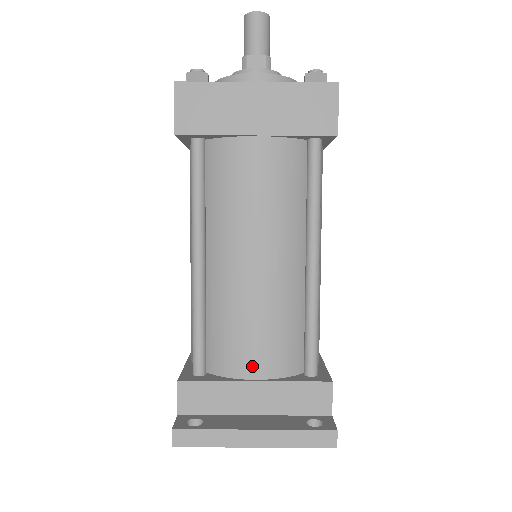
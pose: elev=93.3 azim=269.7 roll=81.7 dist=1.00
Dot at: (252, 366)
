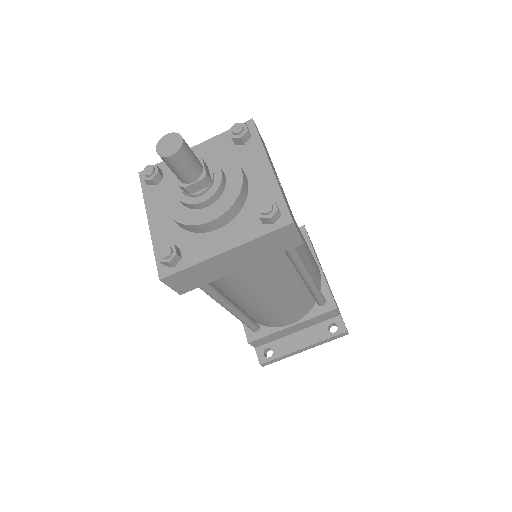
Dot at: (287, 322)
